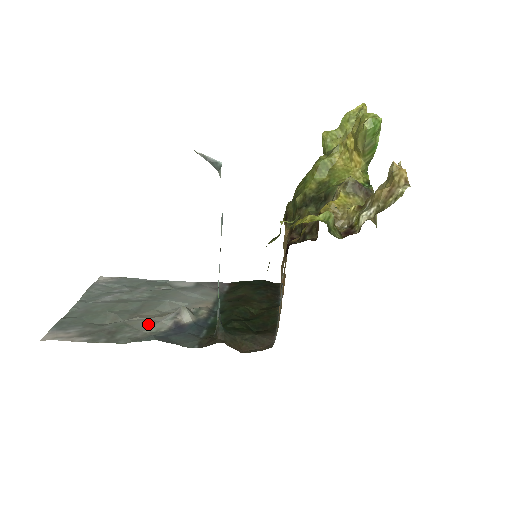
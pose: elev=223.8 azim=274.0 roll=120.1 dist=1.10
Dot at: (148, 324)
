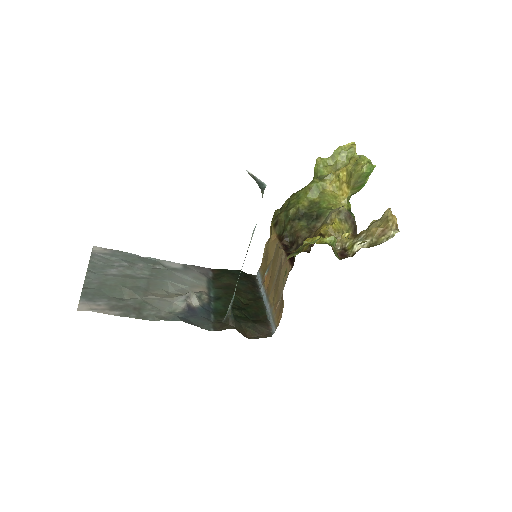
Dot at: (164, 304)
